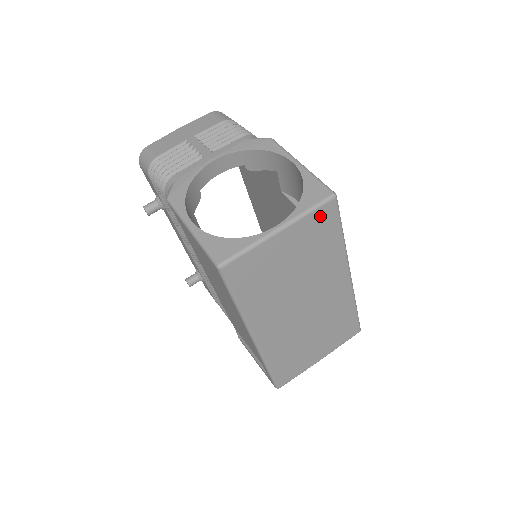
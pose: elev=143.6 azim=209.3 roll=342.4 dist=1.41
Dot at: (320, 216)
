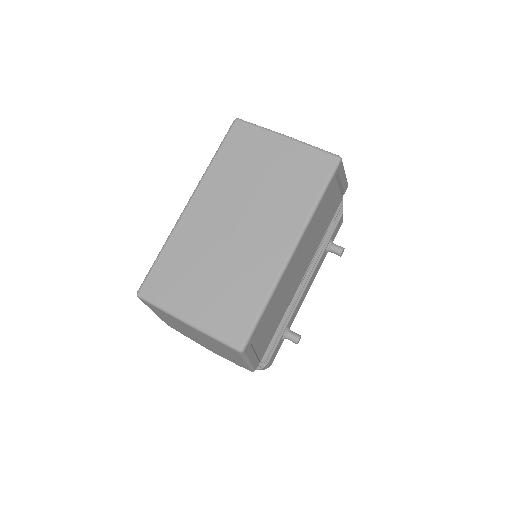
Dot at: (317, 159)
